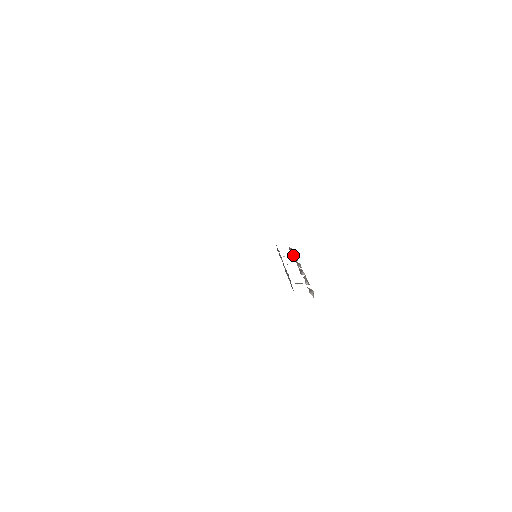
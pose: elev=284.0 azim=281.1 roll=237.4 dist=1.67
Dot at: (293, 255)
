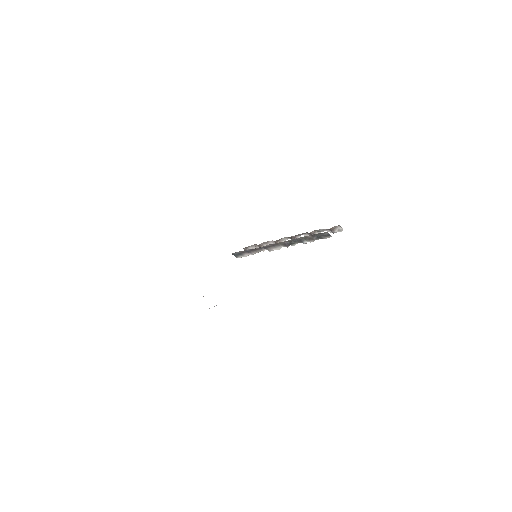
Dot at: (260, 245)
